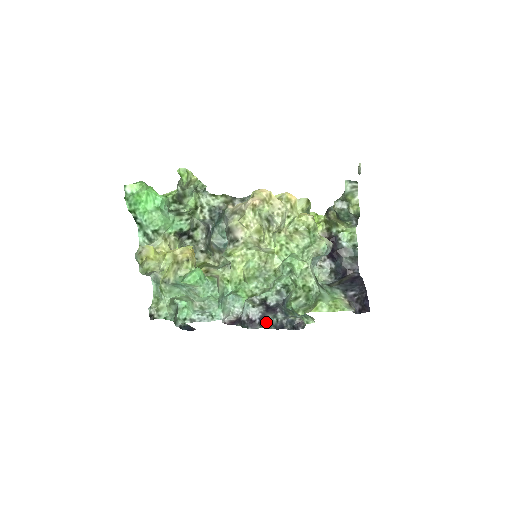
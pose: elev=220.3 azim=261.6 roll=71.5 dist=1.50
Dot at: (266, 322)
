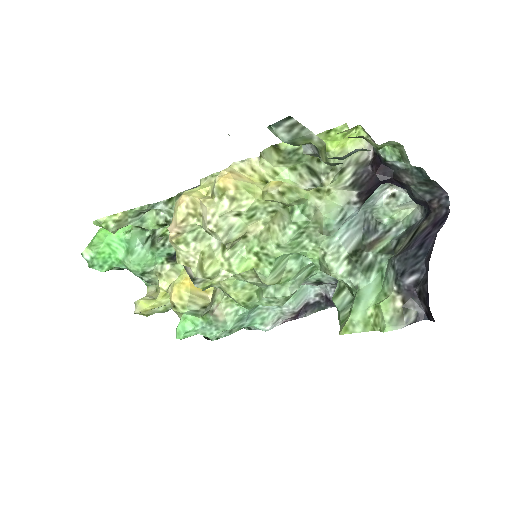
Dot at: occluded
